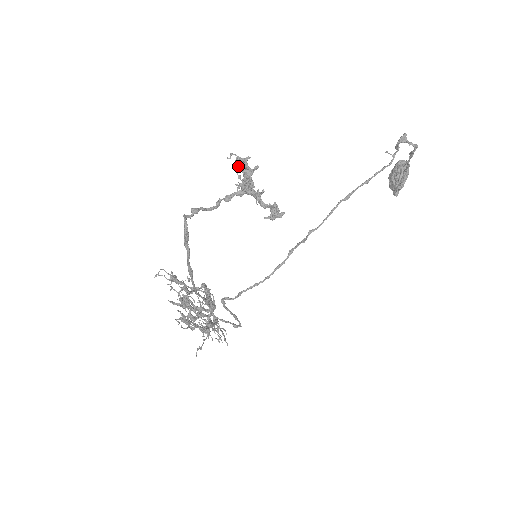
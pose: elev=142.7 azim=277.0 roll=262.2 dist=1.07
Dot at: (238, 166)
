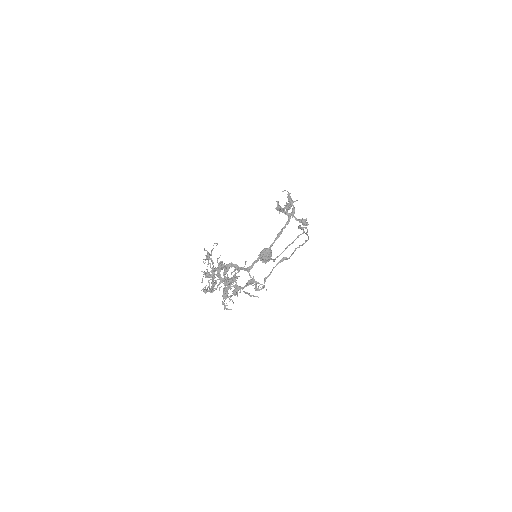
Dot at: (289, 196)
